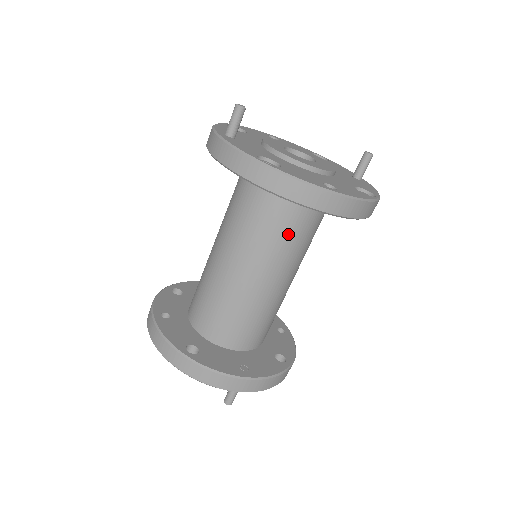
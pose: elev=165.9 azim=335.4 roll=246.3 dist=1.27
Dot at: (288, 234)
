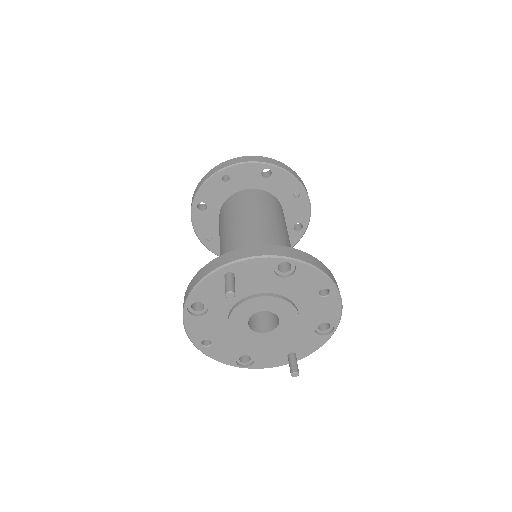
Dot at: (235, 210)
